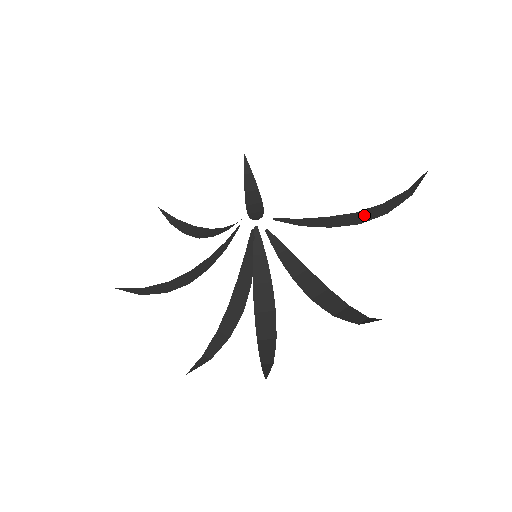
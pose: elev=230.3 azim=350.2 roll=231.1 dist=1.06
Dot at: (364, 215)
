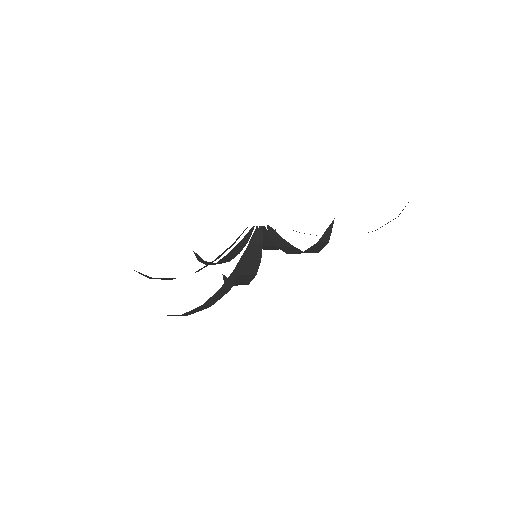
Dot at: occluded
